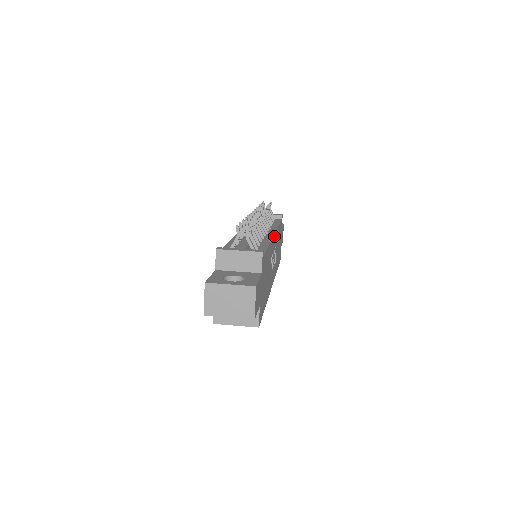
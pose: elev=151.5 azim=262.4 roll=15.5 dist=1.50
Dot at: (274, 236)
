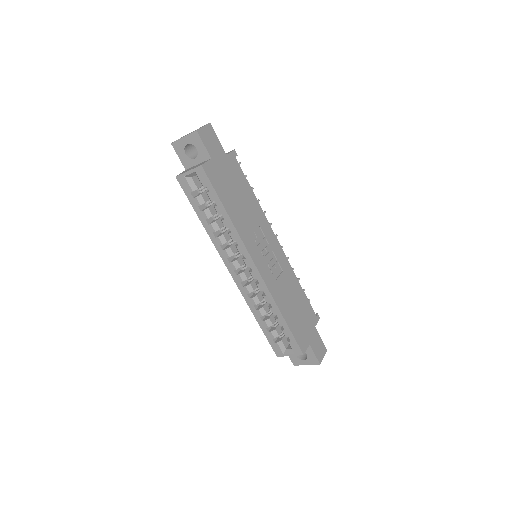
Dot at: (276, 241)
